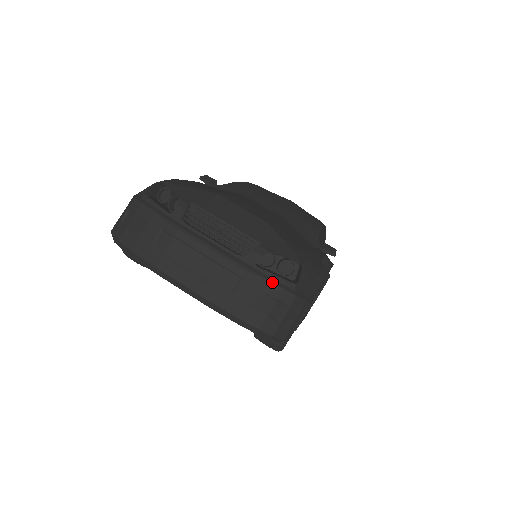
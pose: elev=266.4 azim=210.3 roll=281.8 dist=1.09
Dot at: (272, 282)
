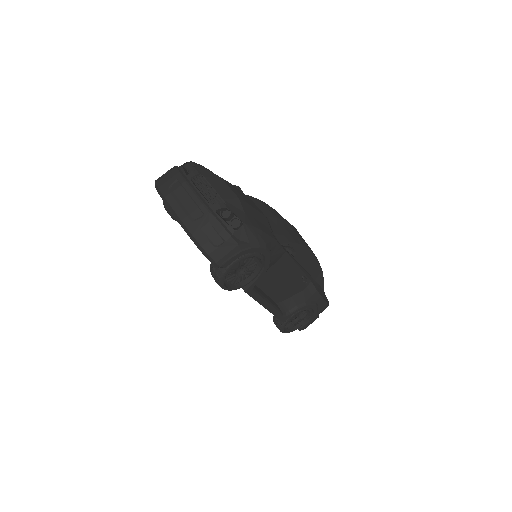
Dot at: (220, 222)
